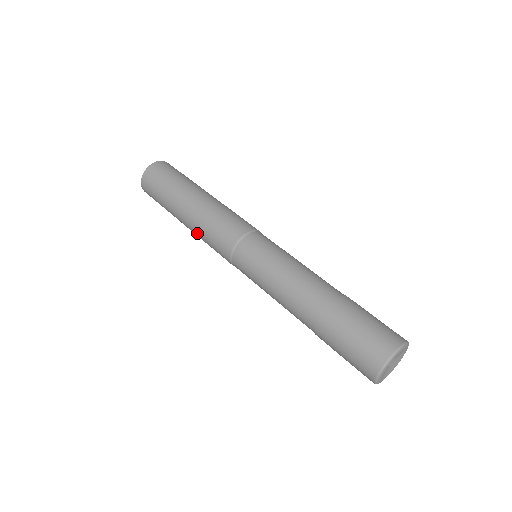
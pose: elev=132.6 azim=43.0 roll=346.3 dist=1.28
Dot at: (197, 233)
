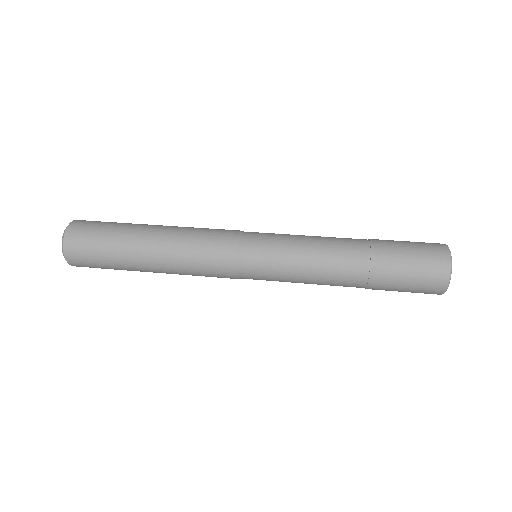
Dot at: (179, 273)
